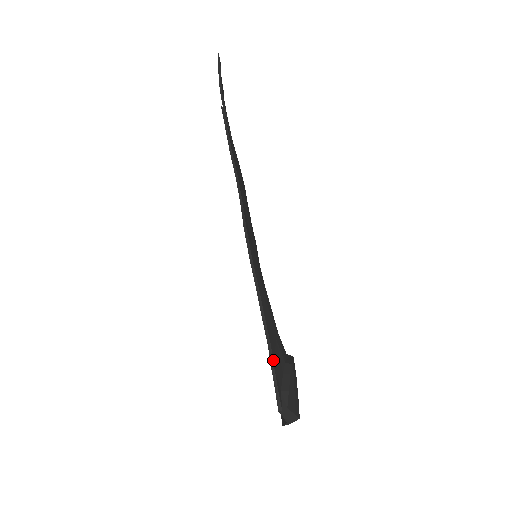
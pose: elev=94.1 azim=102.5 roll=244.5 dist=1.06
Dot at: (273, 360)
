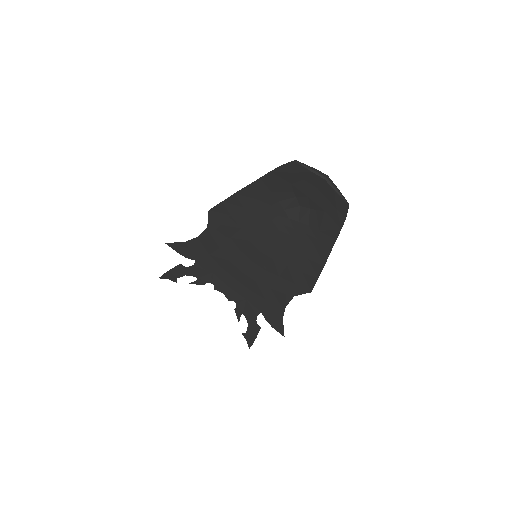
Dot at: (269, 174)
